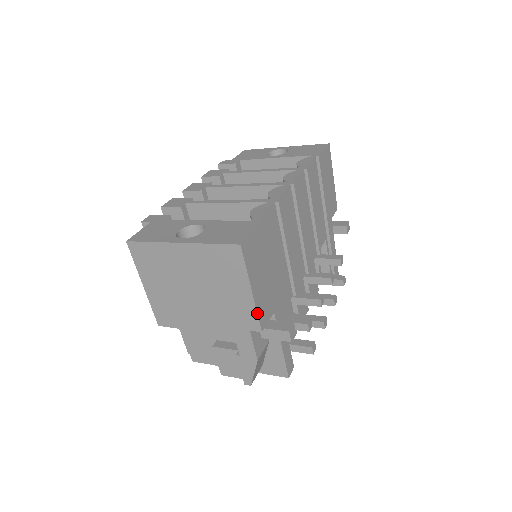
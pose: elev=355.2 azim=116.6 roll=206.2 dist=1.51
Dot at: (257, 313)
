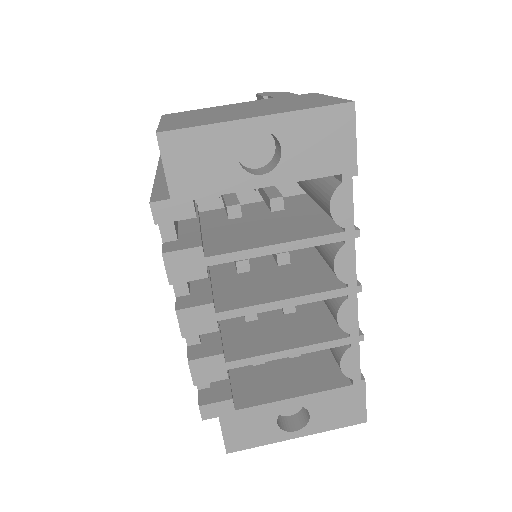
Dot at: occluded
